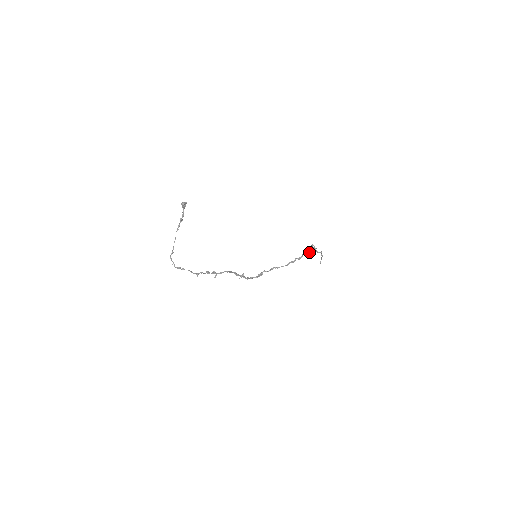
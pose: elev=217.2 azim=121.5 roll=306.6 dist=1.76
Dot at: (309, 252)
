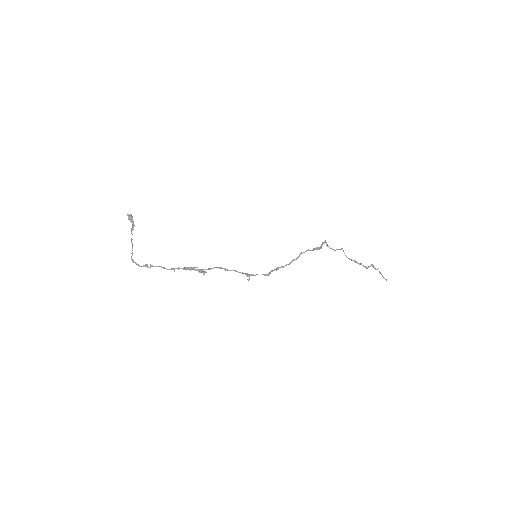
Dot at: occluded
